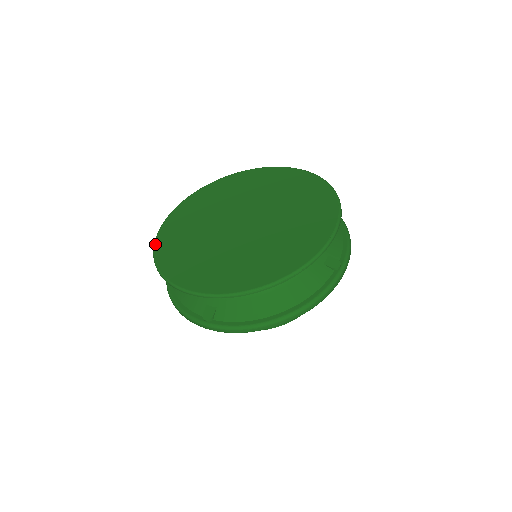
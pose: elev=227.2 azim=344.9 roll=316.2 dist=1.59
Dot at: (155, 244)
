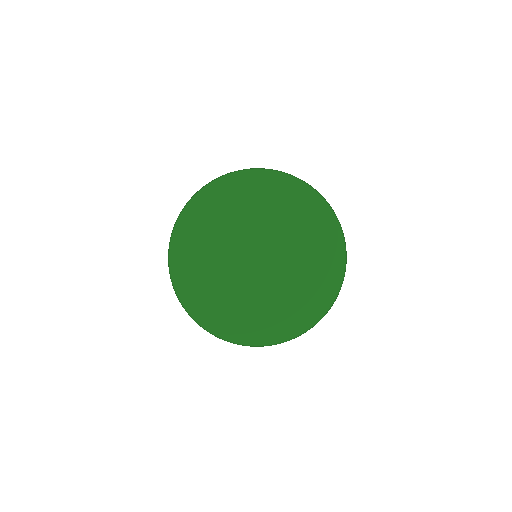
Dot at: (183, 303)
